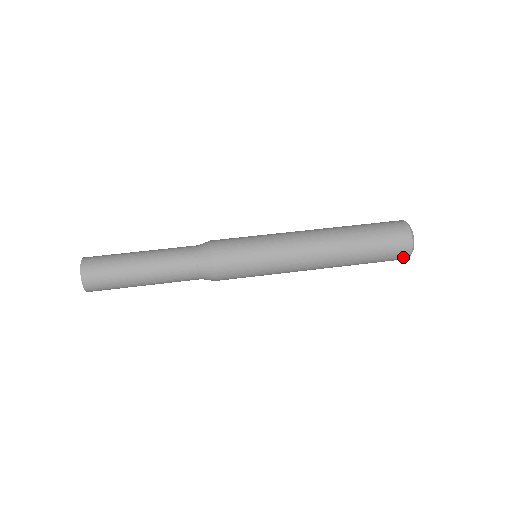
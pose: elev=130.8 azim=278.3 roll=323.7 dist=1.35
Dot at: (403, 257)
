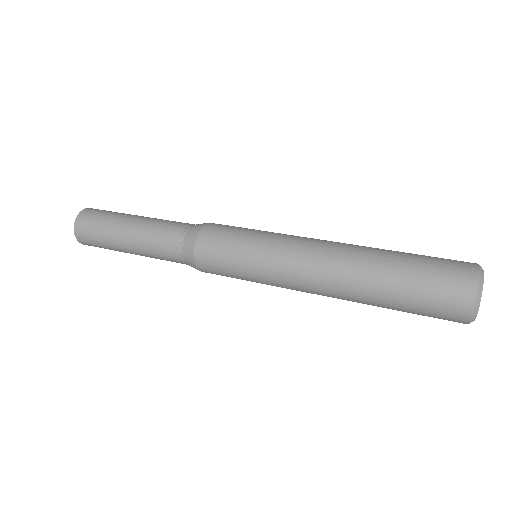
Dot at: (460, 311)
